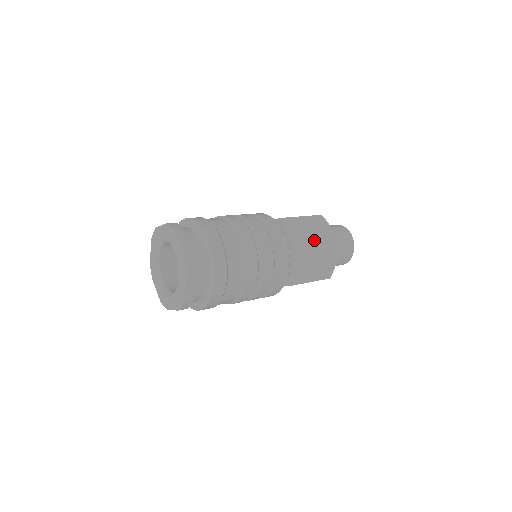
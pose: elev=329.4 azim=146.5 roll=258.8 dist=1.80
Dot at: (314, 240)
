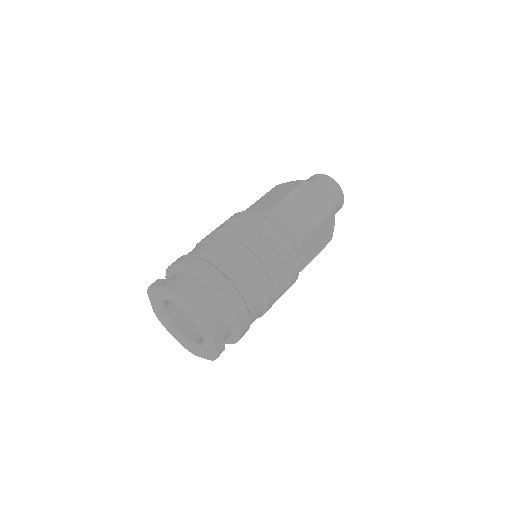
Dot at: (310, 219)
